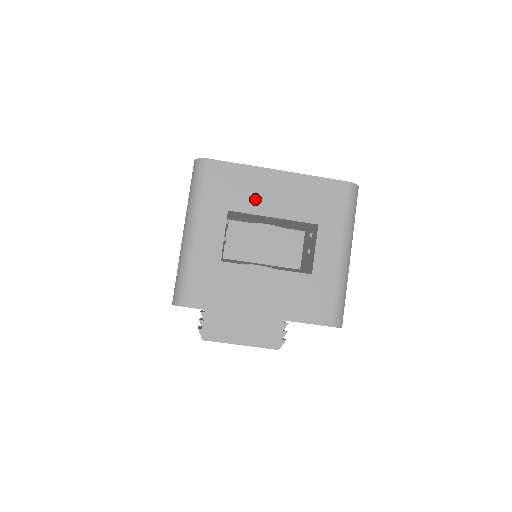
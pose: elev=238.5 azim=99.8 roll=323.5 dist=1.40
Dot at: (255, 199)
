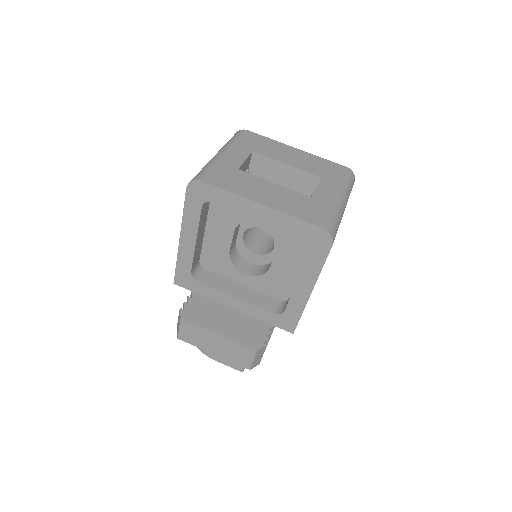
Dot at: (275, 153)
